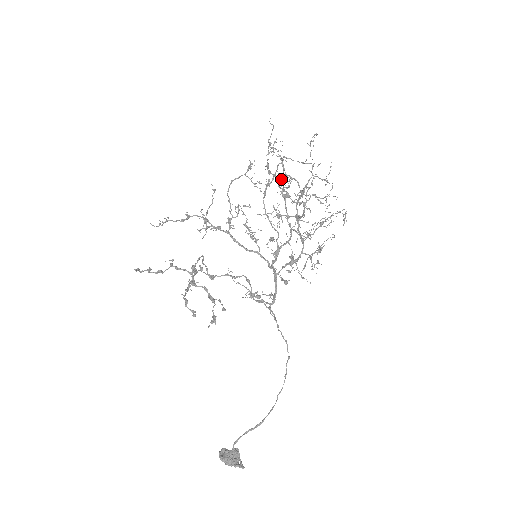
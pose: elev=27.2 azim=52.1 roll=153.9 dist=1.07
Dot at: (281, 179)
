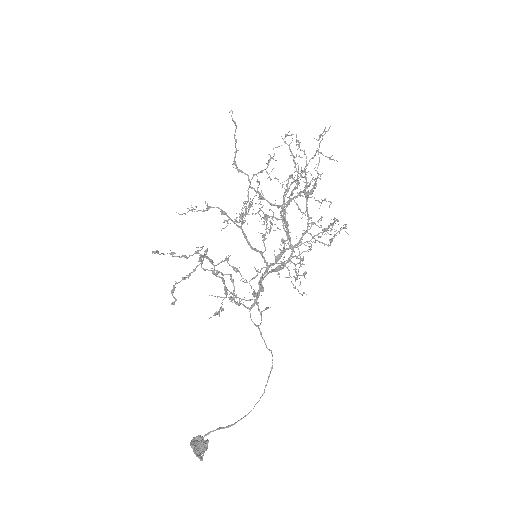
Dot at: (305, 176)
